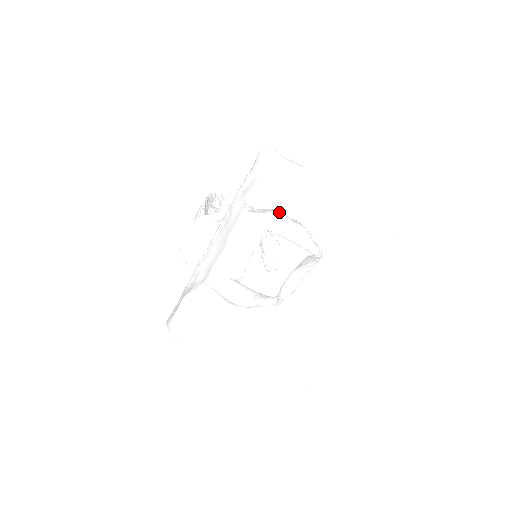
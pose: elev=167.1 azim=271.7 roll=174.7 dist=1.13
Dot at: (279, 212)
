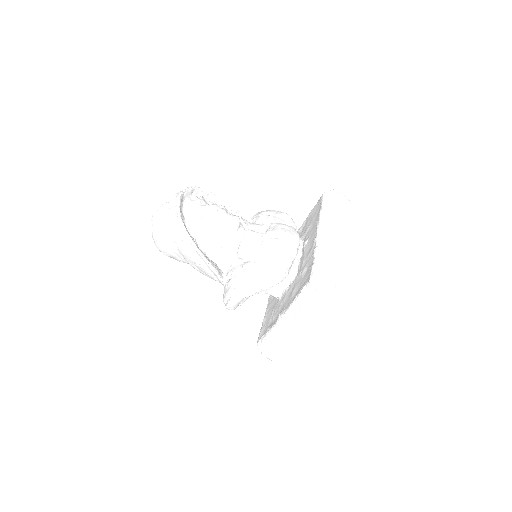
Dot at: (288, 250)
